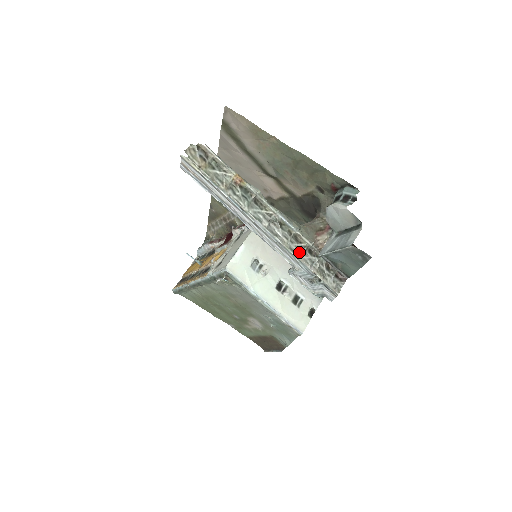
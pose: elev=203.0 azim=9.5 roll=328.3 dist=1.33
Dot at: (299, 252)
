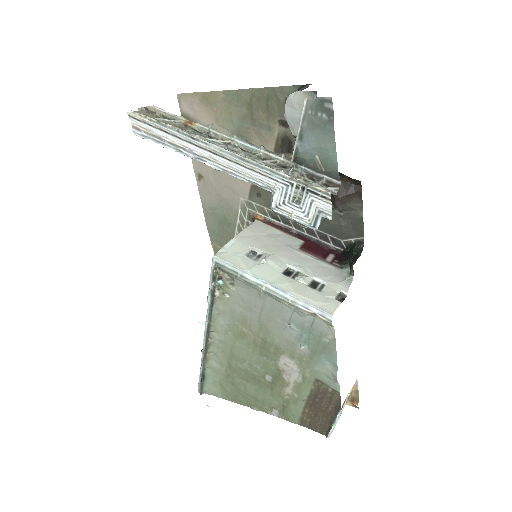
Dot at: (269, 166)
